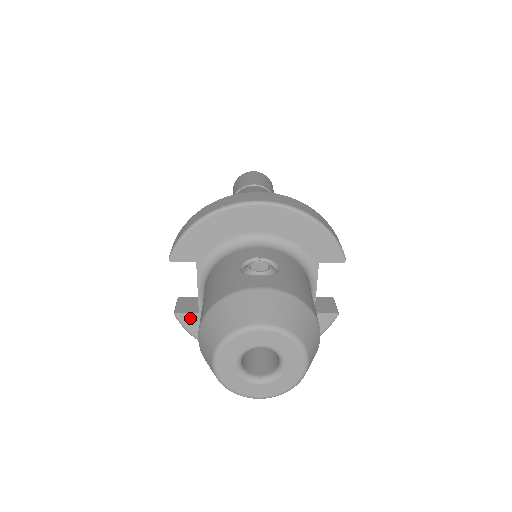
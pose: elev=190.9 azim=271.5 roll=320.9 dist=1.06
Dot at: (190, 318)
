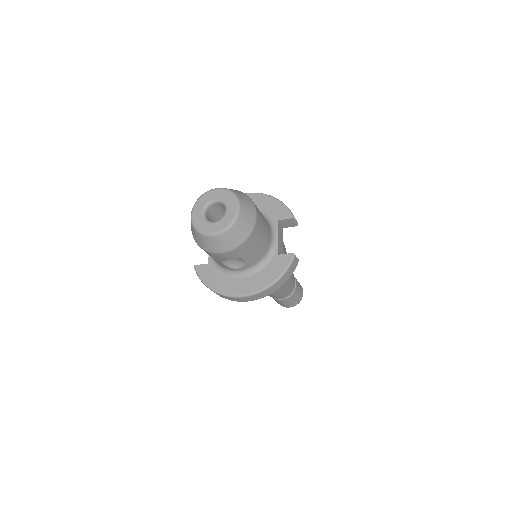
Dot at: (203, 268)
